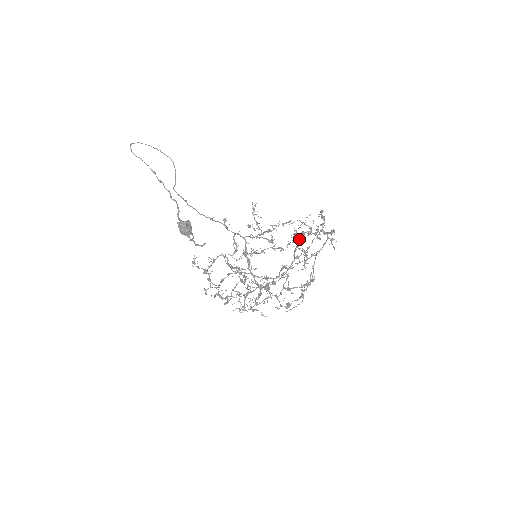
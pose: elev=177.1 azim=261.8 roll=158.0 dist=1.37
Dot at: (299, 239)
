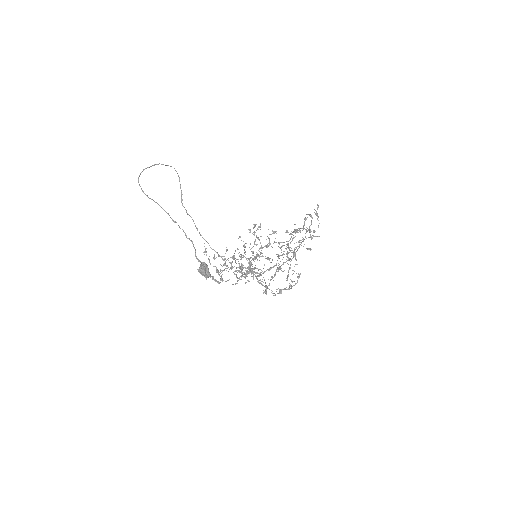
Dot at: (290, 234)
